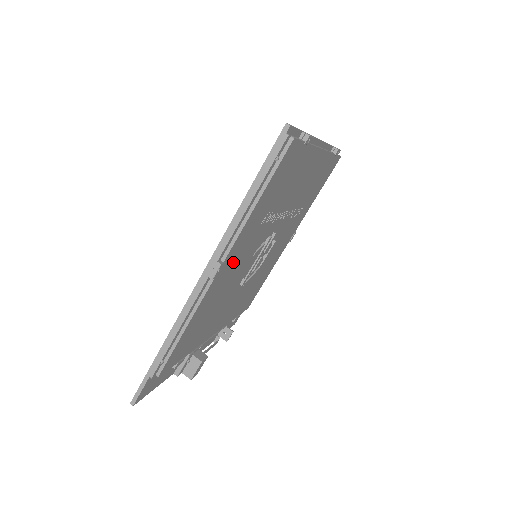
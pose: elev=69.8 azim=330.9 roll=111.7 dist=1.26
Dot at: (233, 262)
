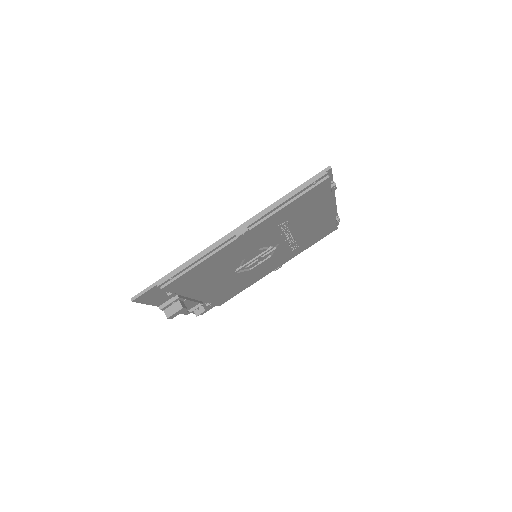
Dot at: (250, 239)
